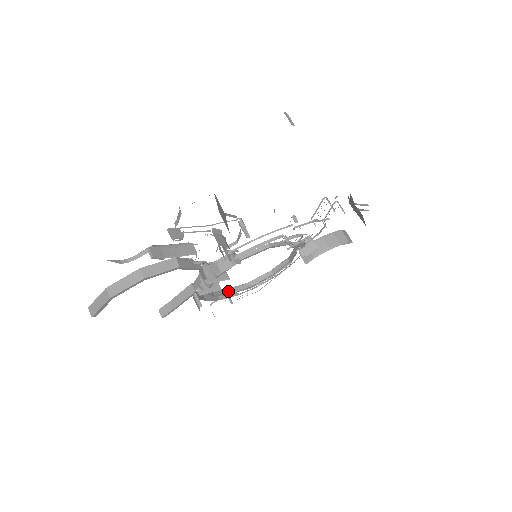
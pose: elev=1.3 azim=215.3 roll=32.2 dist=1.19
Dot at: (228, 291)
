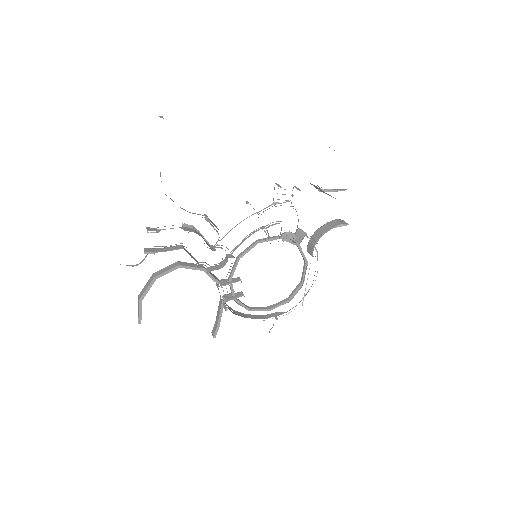
Dot at: (268, 308)
